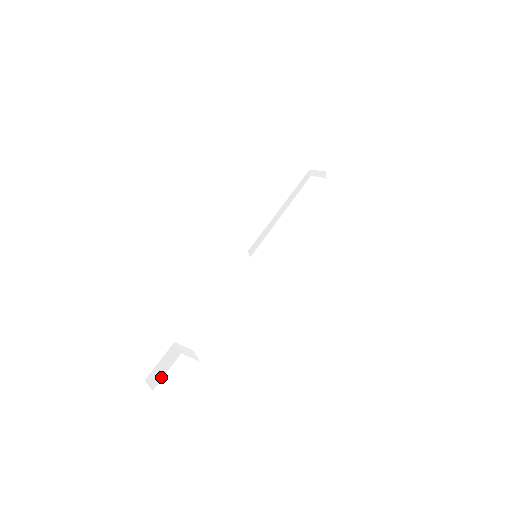
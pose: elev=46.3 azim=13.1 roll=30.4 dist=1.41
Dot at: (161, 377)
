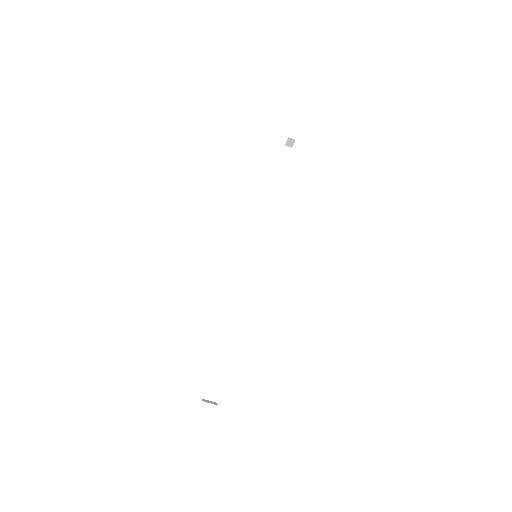
Dot at: (219, 390)
